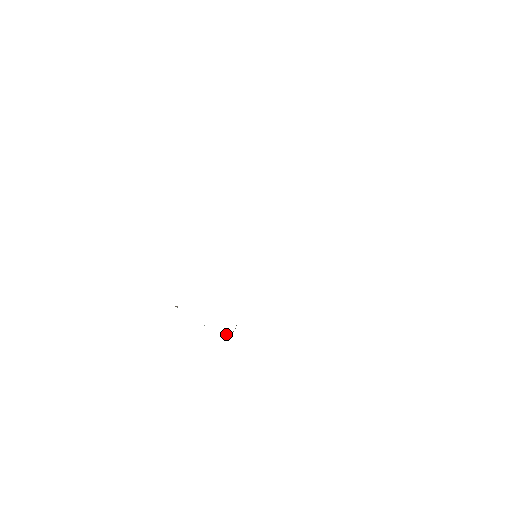
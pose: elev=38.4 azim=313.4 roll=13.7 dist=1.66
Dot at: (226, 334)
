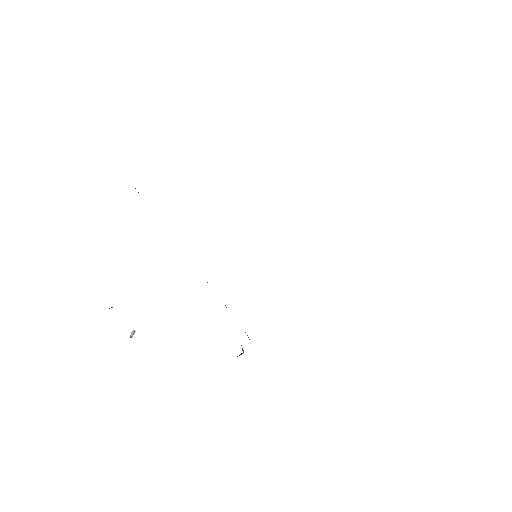
Dot at: (131, 336)
